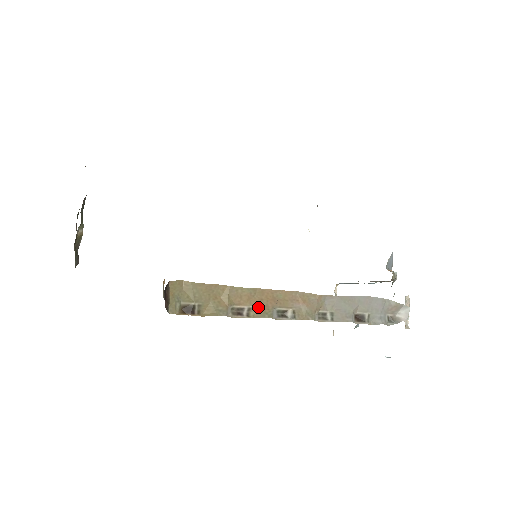
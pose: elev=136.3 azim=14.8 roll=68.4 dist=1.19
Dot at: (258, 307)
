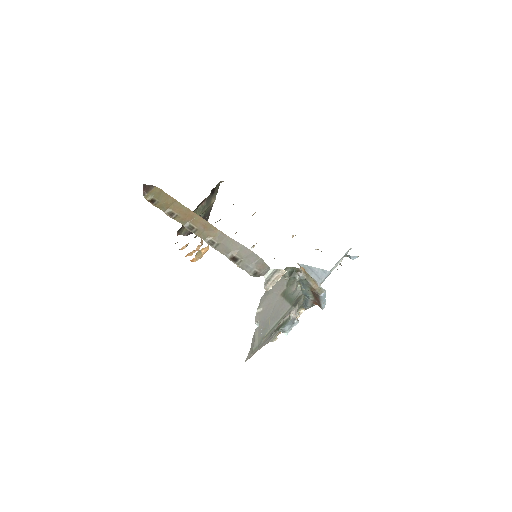
Dot at: (181, 217)
